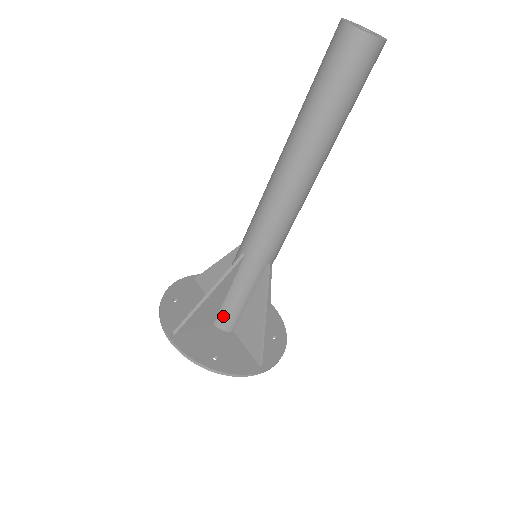
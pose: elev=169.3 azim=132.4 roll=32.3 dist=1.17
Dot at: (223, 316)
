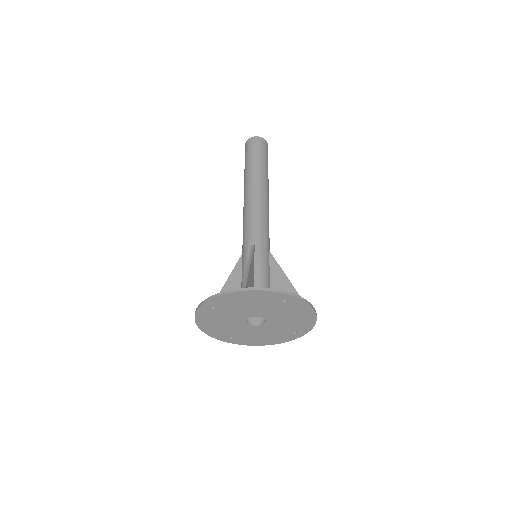
Dot at: occluded
